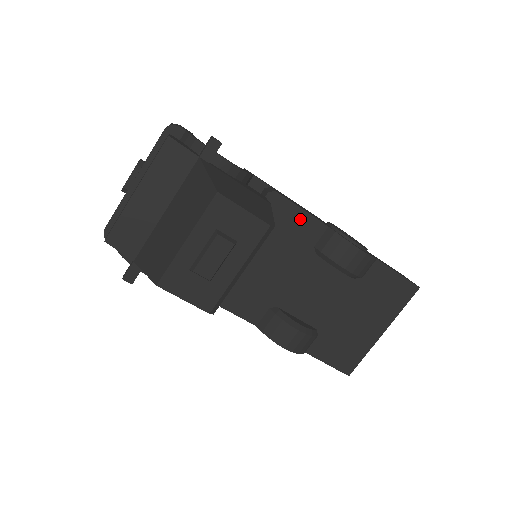
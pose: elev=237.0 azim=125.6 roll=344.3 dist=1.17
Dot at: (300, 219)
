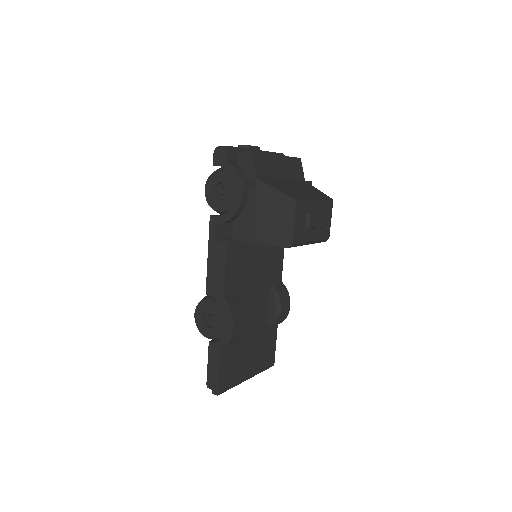
Dot at: (280, 262)
